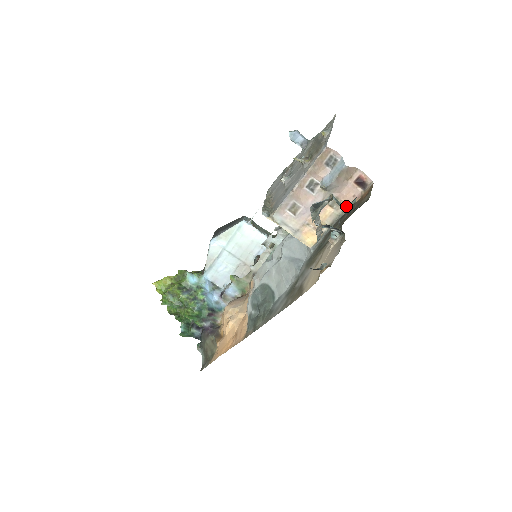
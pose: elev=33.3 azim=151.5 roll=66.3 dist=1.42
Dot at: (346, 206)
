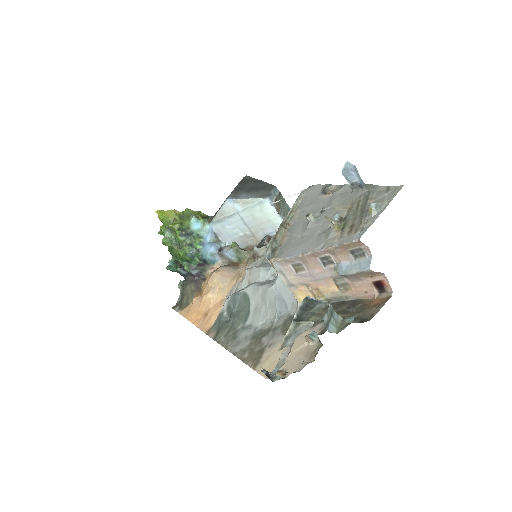
Dot at: (337, 325)
